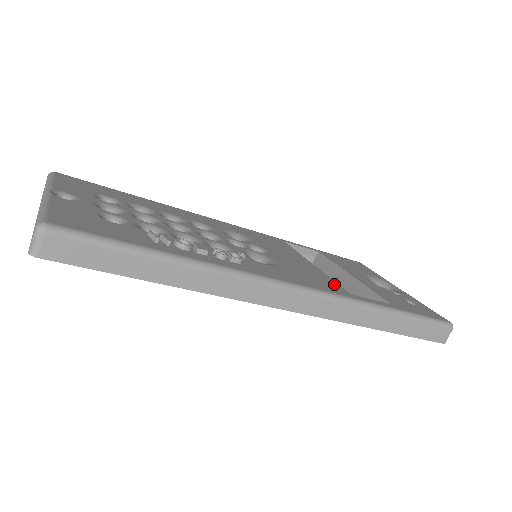
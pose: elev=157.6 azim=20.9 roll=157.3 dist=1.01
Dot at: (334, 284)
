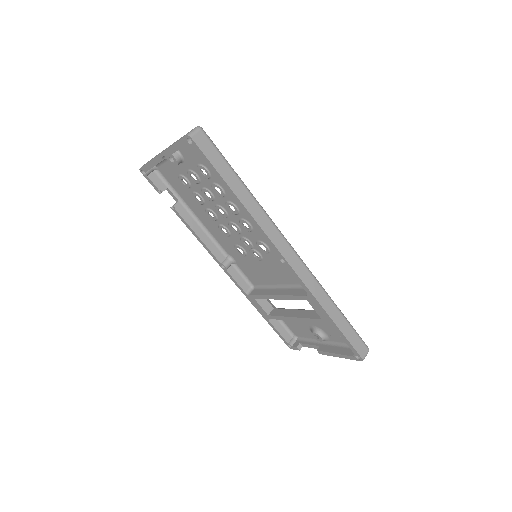
Dot at: occluded
